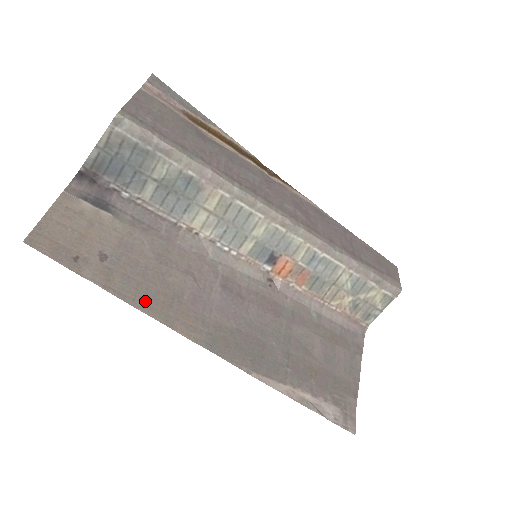
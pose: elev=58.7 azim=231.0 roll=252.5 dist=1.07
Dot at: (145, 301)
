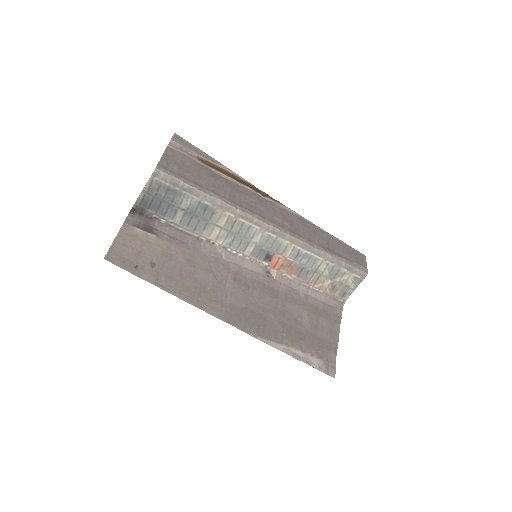
Dot at: (182, 292)
